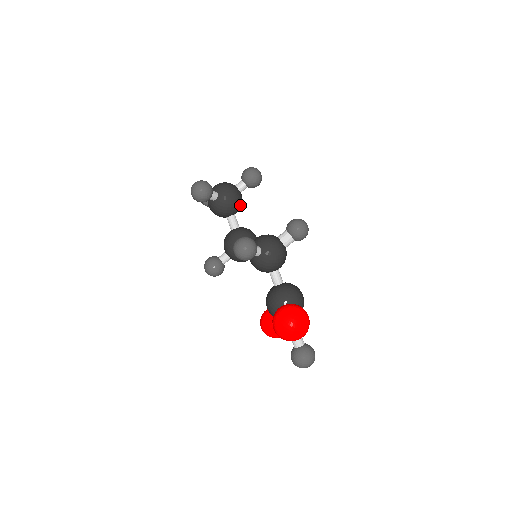
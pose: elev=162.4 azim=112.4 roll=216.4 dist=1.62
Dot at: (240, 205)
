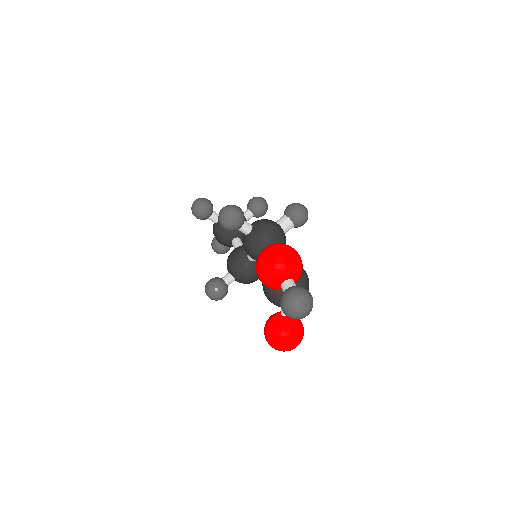
Dot at: occluded
